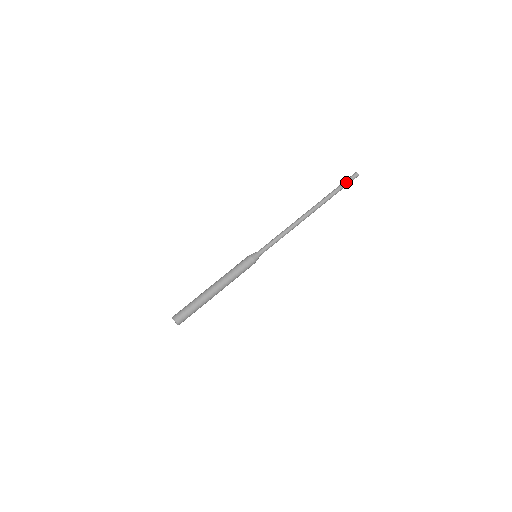
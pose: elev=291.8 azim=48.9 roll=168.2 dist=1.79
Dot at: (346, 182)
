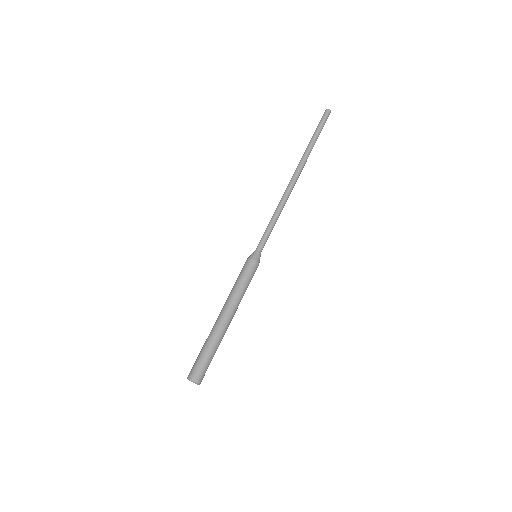
Dot at: (321, 125)
